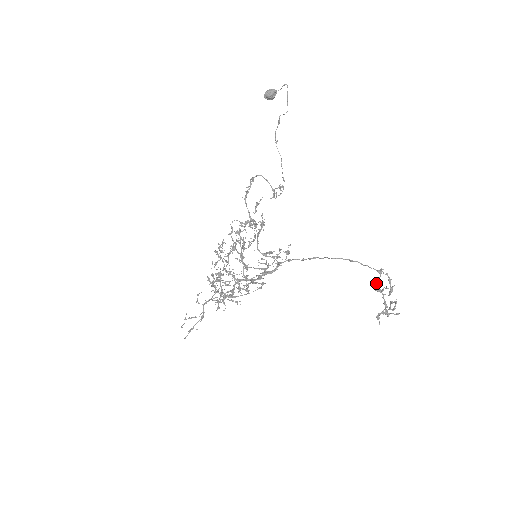
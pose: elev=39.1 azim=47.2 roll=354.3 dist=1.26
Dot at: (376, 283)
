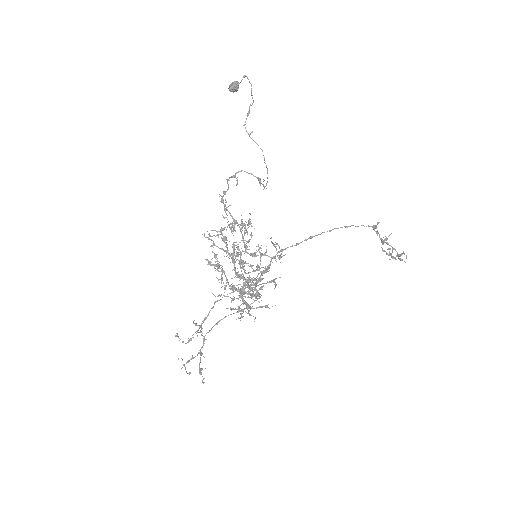
Dot at: (379, 236)
